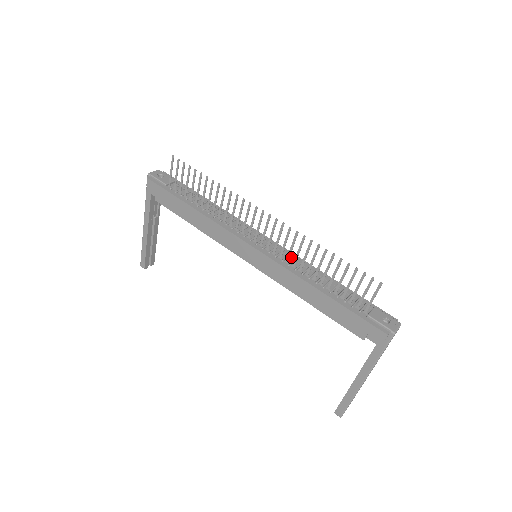
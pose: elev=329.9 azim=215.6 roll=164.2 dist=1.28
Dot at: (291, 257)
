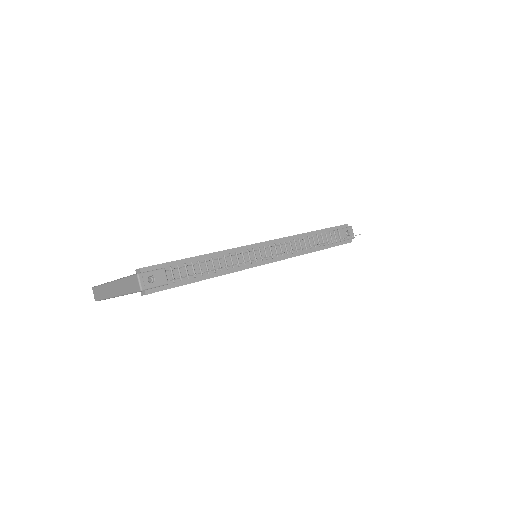
Dot at: (286, 243)
